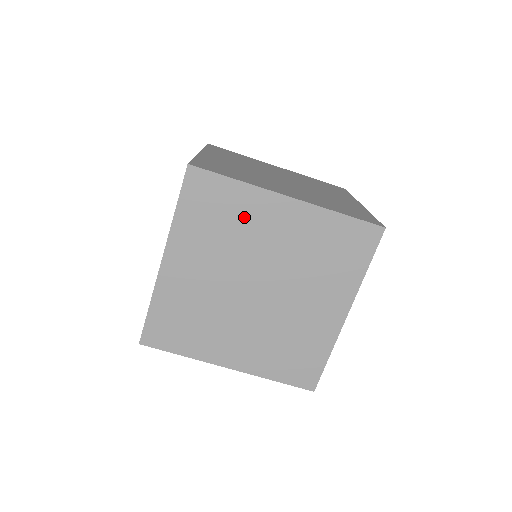
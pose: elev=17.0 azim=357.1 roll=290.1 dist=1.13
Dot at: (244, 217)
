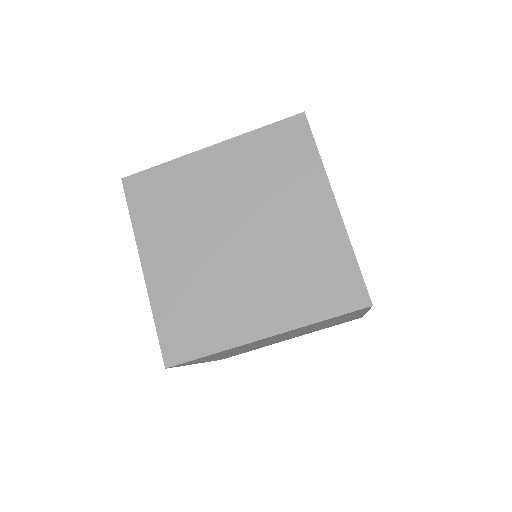
Dot at: (186, 186)
